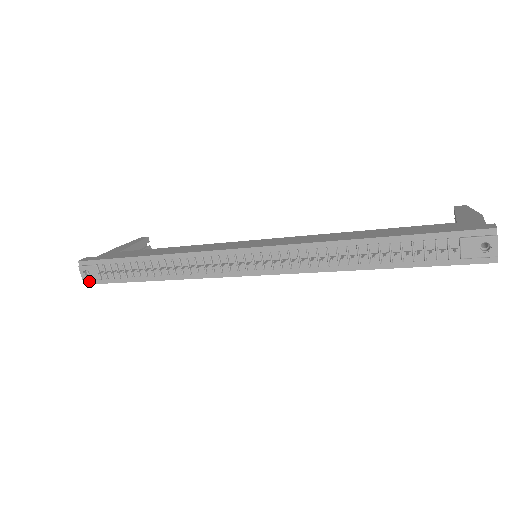
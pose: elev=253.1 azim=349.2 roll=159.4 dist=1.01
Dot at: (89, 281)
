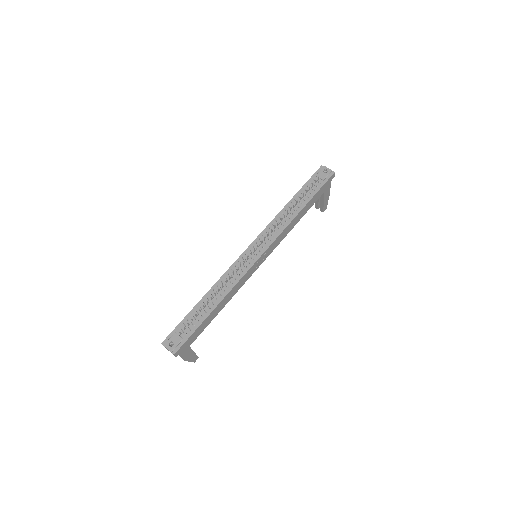
Dot at: (175, 349)
